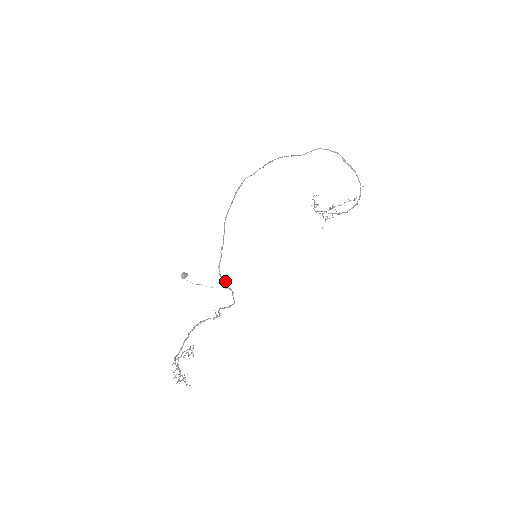
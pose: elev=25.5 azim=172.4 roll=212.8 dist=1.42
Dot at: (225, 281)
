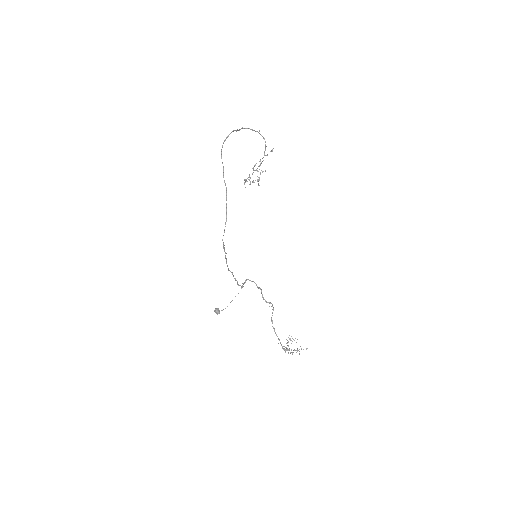
Dot at: (242, 283)
